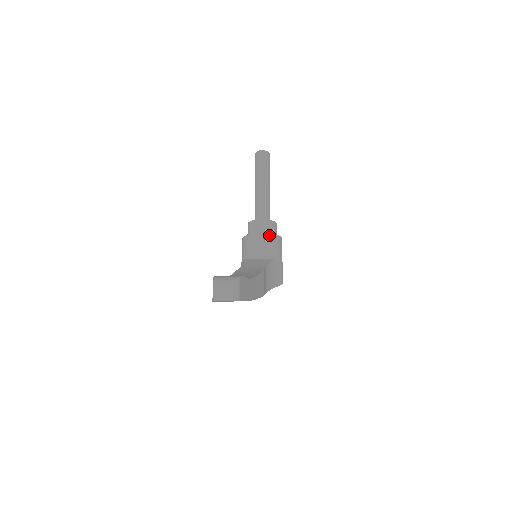
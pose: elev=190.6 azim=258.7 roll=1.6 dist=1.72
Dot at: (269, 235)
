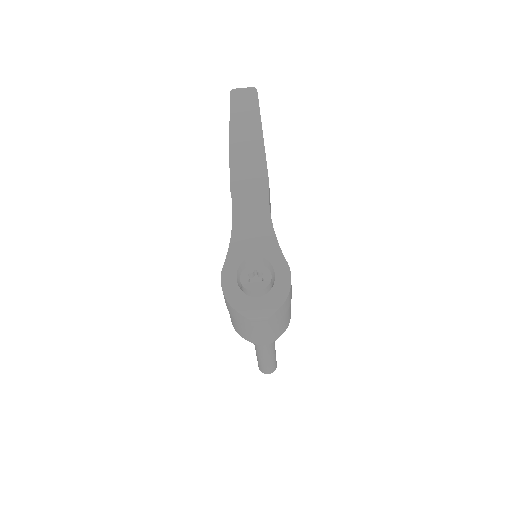
Dot at: occluded
